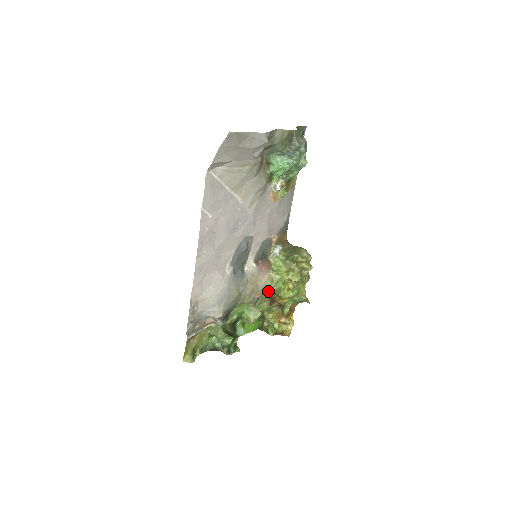
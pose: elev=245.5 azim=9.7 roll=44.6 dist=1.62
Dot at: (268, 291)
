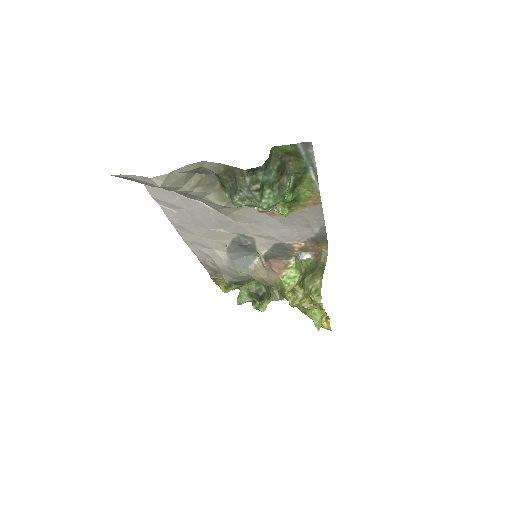
Dot at: occluded
